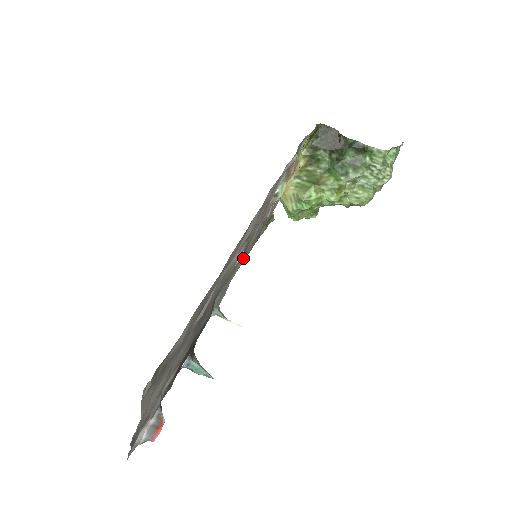
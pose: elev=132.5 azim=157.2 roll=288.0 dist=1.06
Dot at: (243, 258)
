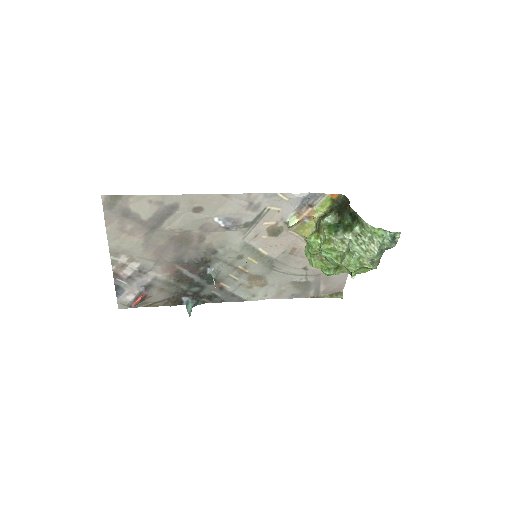
Dot at: (277, 282)
